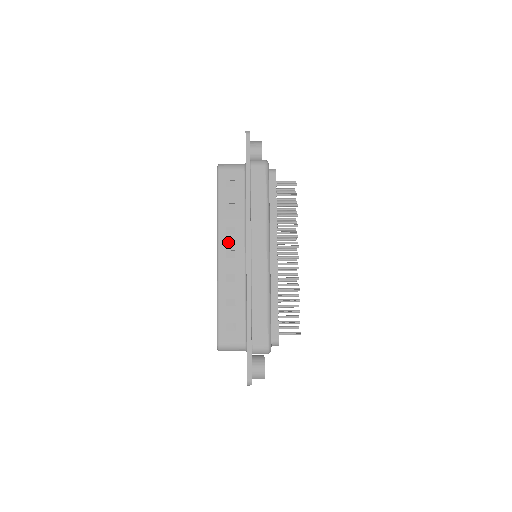
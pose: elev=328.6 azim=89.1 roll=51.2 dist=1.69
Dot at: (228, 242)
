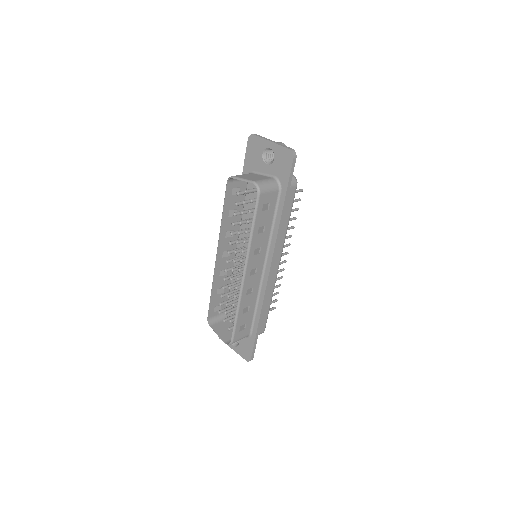
Dot at: (254, 262)
